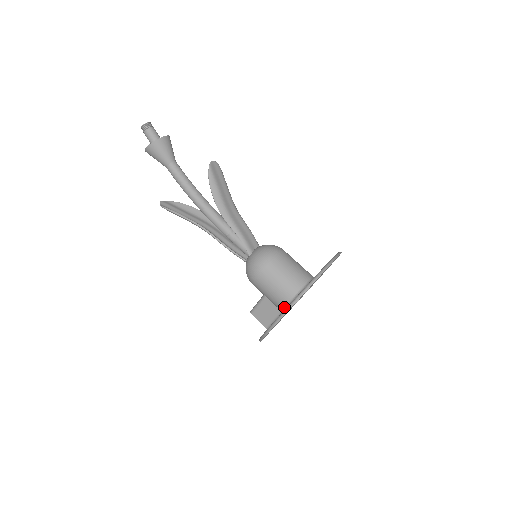
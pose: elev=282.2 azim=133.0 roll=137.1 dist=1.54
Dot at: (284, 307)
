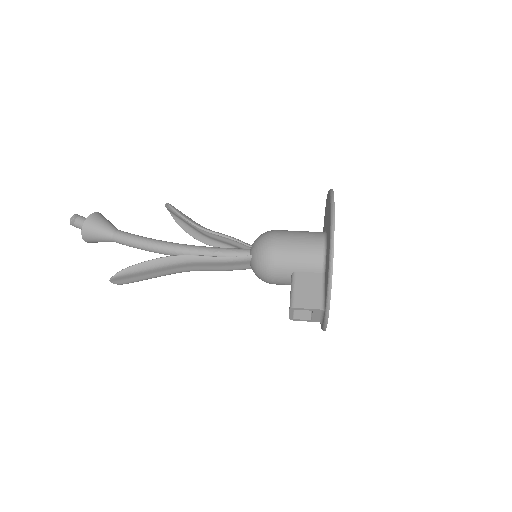
Dot at: (323, 250)
